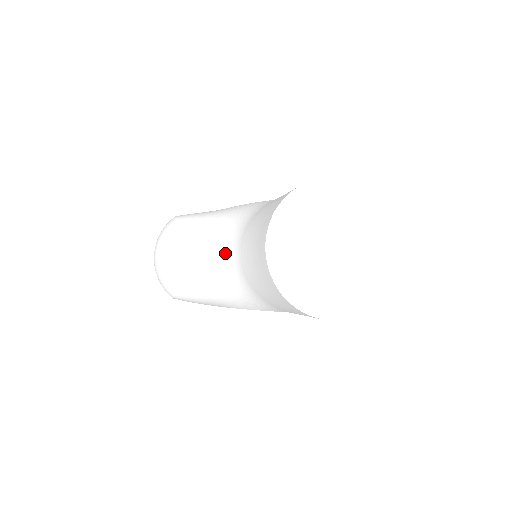
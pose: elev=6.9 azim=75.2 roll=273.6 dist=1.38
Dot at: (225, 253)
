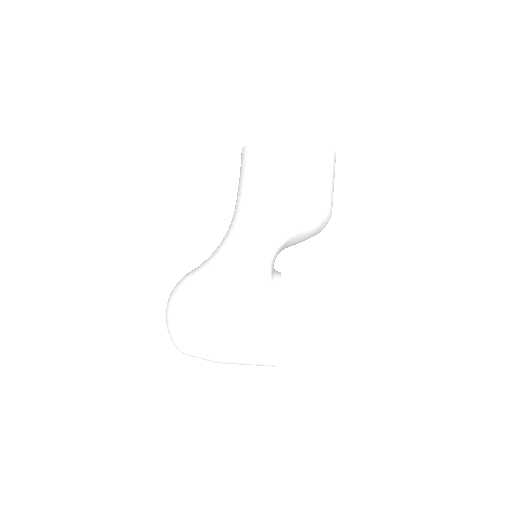
Dot at: occluded
